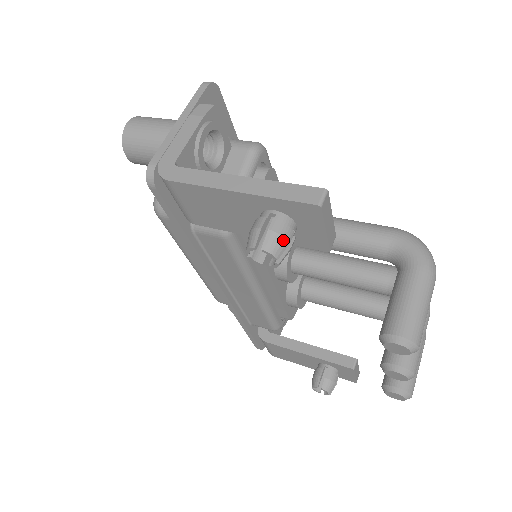
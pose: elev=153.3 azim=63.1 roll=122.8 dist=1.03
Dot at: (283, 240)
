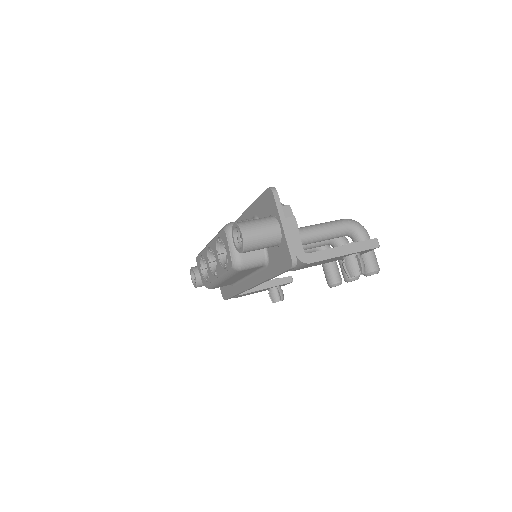
Dot at: (364, 265)
